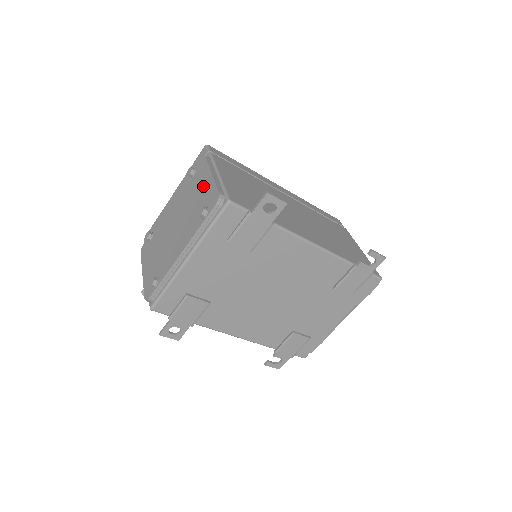
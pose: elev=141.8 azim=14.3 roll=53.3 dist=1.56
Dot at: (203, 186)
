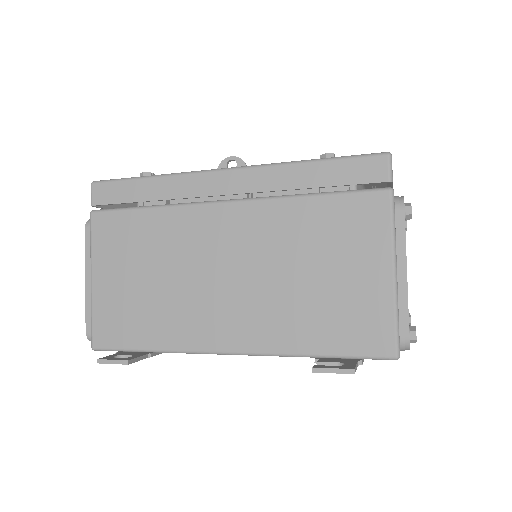
Dot at: occluded
